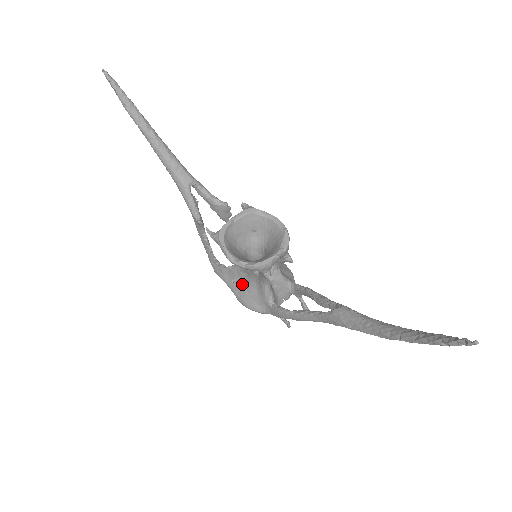
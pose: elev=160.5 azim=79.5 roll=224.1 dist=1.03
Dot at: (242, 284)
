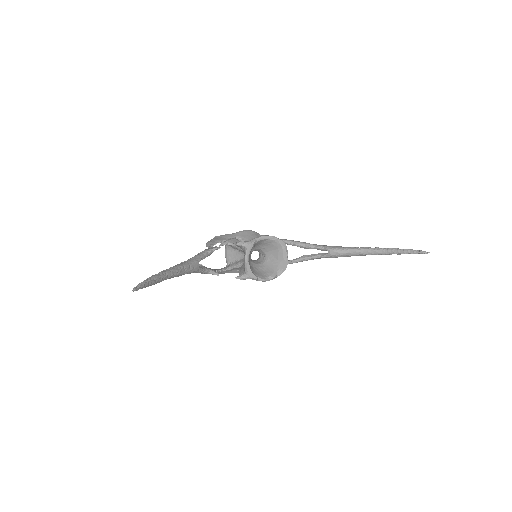
Dot at: occluded
